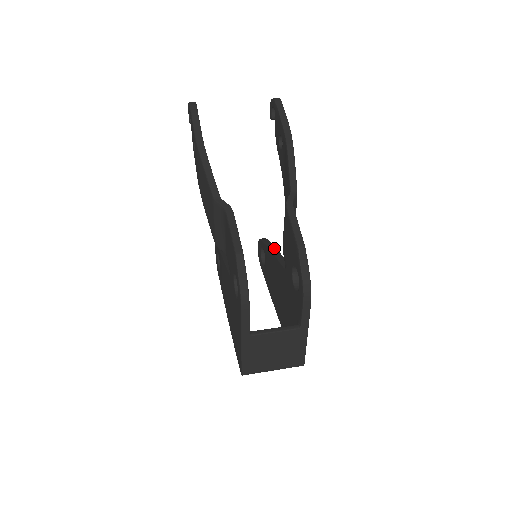
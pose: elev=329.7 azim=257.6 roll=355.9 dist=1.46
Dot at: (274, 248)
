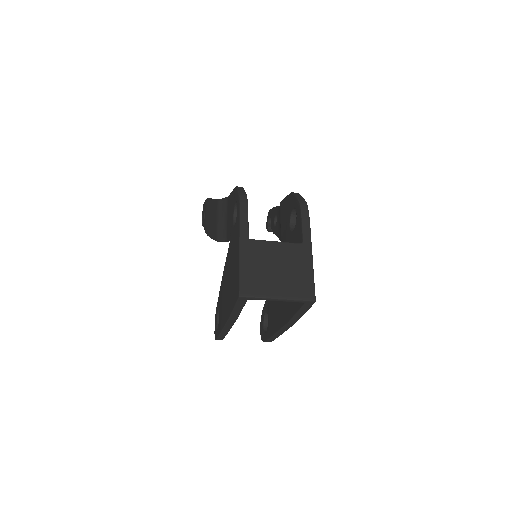
Dot at: occluded
